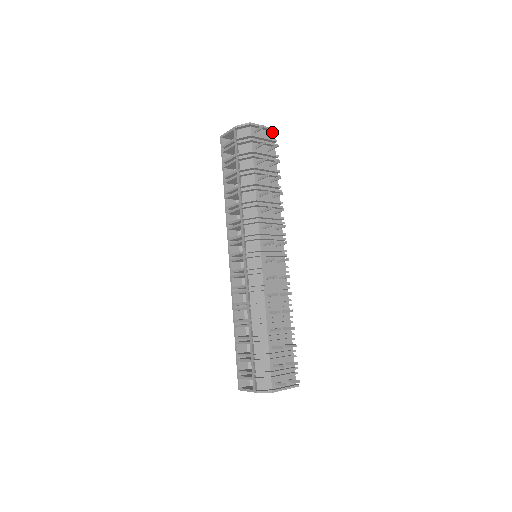
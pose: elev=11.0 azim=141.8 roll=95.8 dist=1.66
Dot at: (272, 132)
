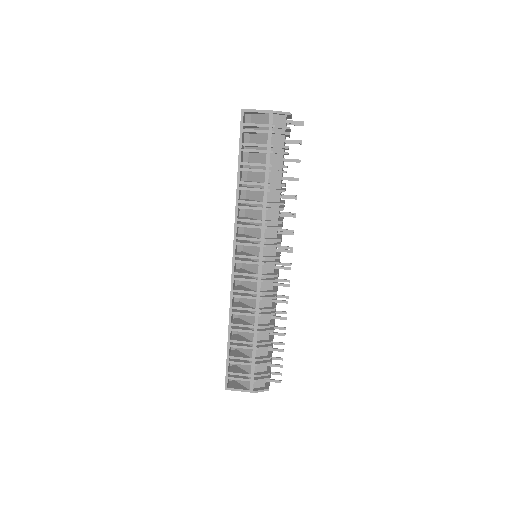
Dot at: (297, 125)
